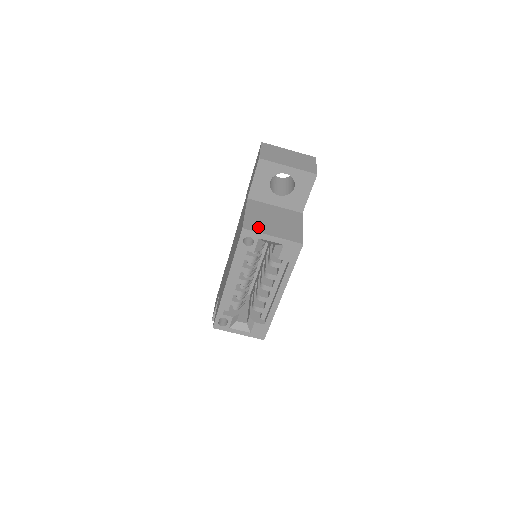
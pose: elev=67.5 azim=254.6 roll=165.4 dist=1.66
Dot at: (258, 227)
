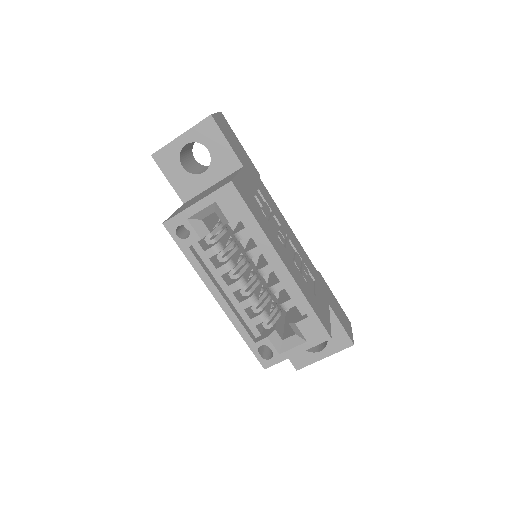
Dot at: (181, 210)
